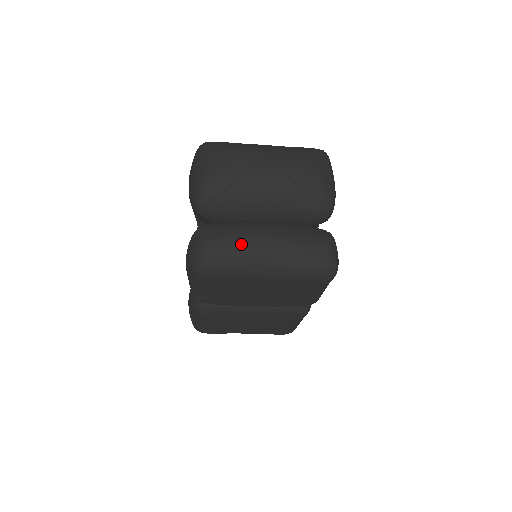
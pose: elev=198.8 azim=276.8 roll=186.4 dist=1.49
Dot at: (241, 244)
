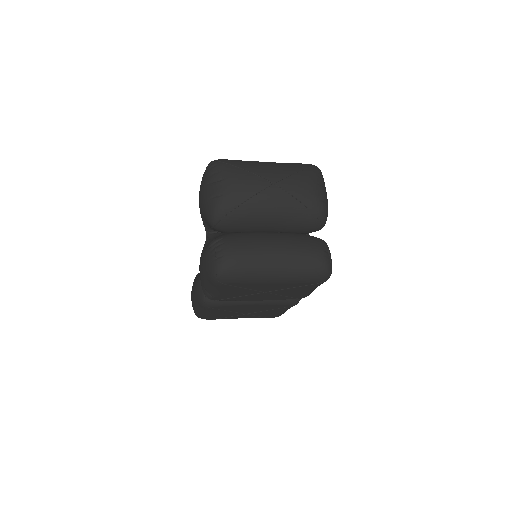
Dot at: (253, 256)
